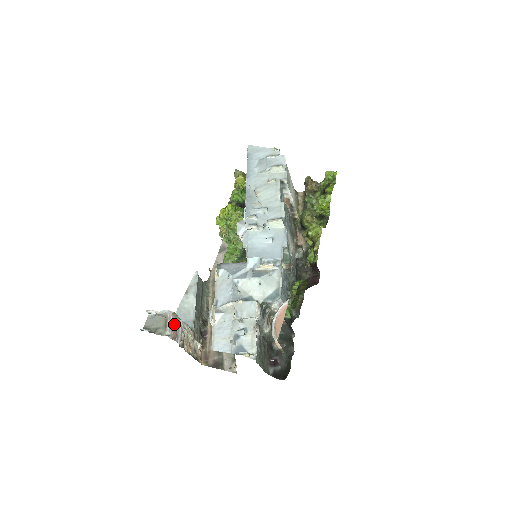
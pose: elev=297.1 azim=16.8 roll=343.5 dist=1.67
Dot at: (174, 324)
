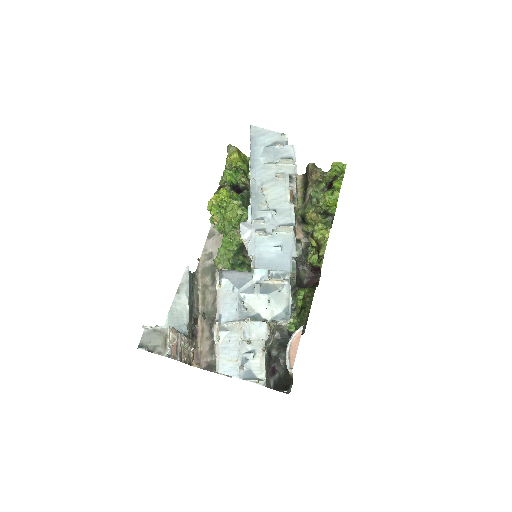
Dot at: (174, 341)
